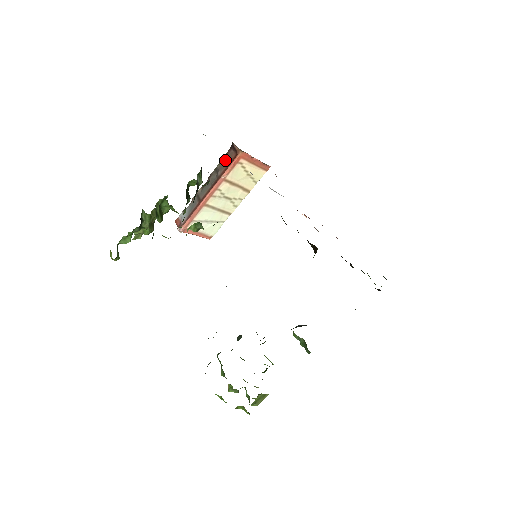
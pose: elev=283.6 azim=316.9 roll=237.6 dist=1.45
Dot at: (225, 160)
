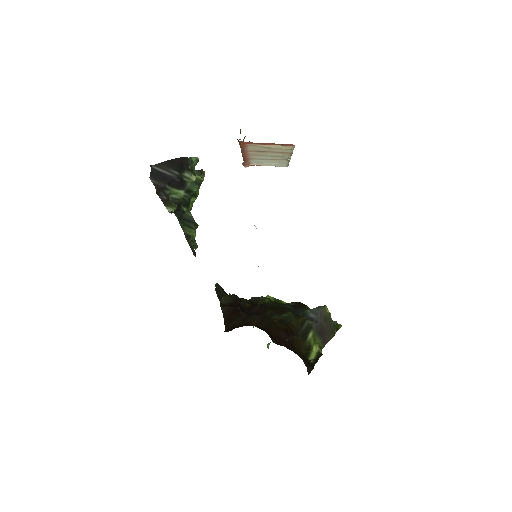
Dot at: occluded
